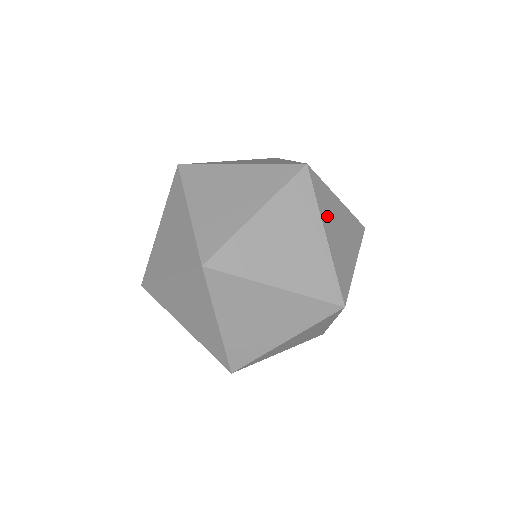
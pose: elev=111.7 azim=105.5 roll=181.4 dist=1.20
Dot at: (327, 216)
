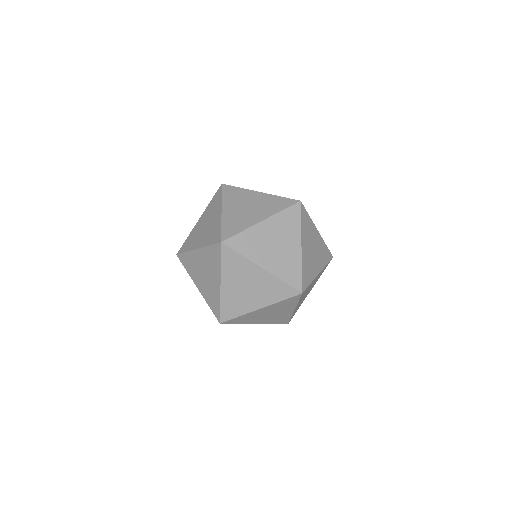
Dot at: occluded
